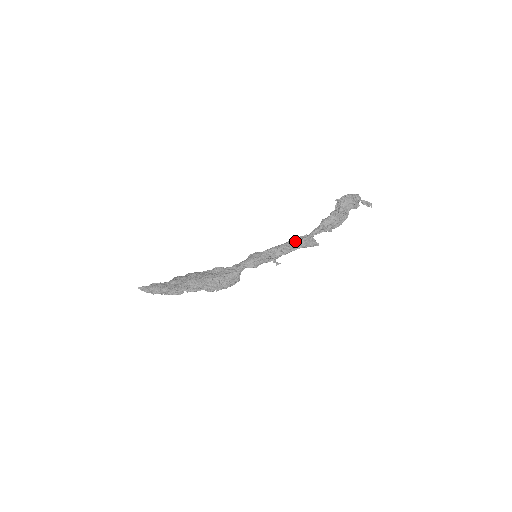
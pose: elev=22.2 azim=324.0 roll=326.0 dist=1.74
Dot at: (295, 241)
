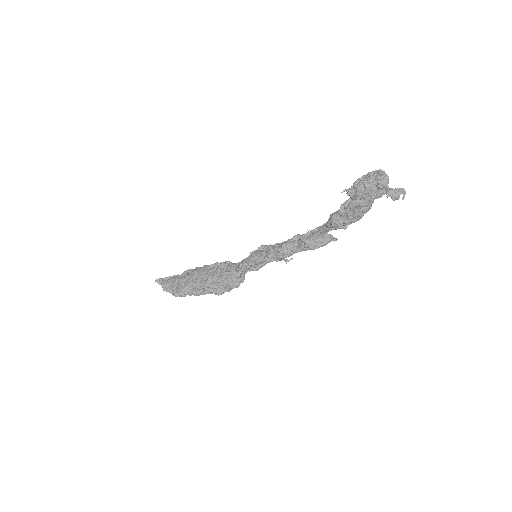
Dot at: (299, 240)
